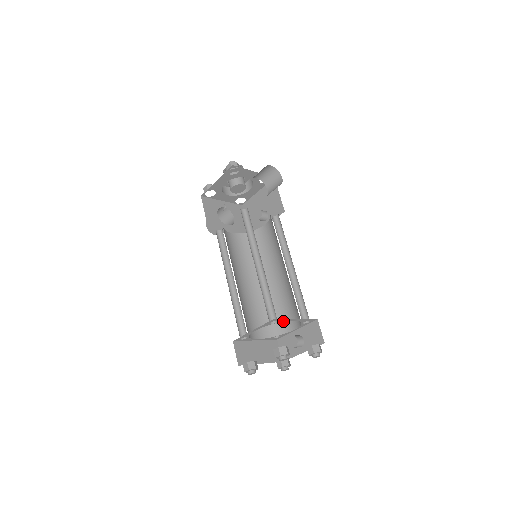
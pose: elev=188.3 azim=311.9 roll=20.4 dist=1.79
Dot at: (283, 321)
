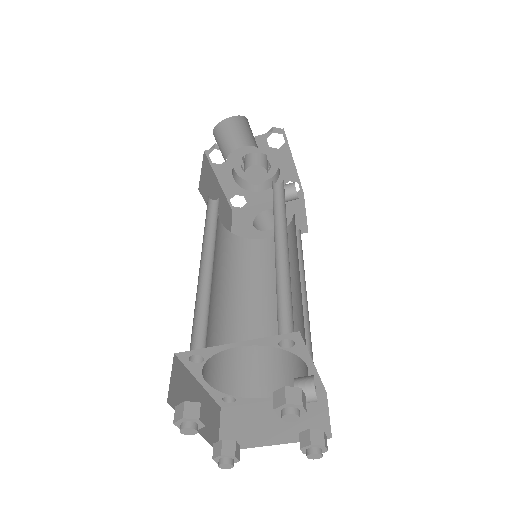
Dot at: (214, 352)
